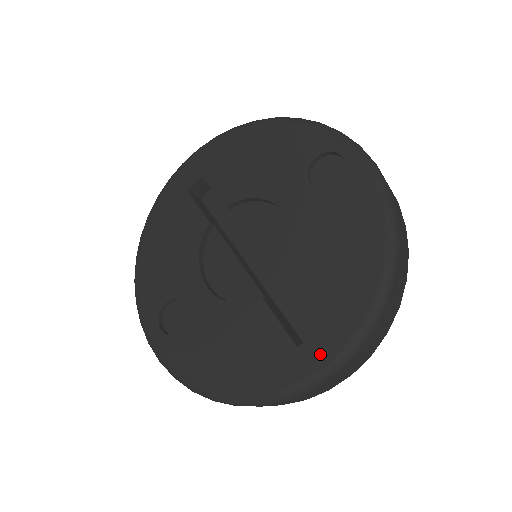
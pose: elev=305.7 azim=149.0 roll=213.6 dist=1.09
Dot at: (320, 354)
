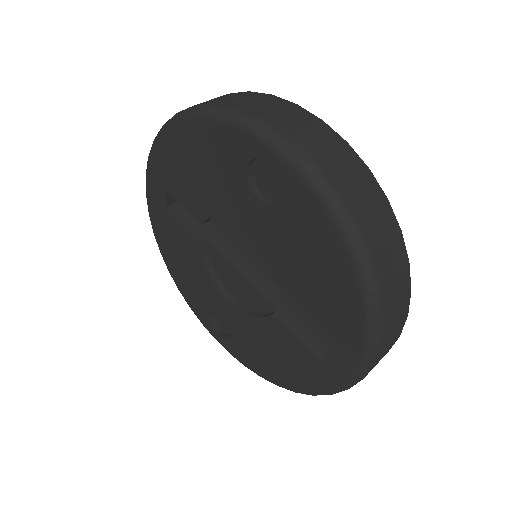
Dot at: (340, 369)
